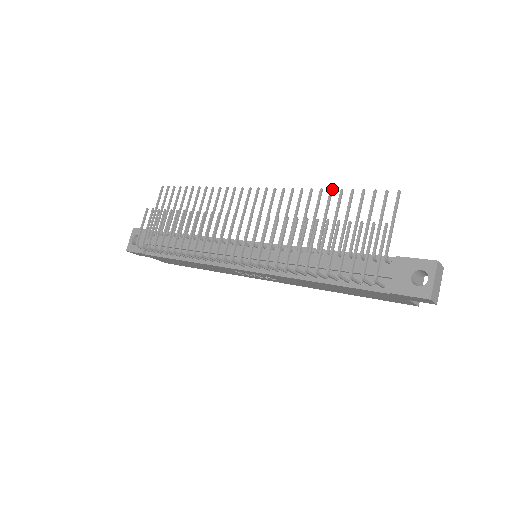
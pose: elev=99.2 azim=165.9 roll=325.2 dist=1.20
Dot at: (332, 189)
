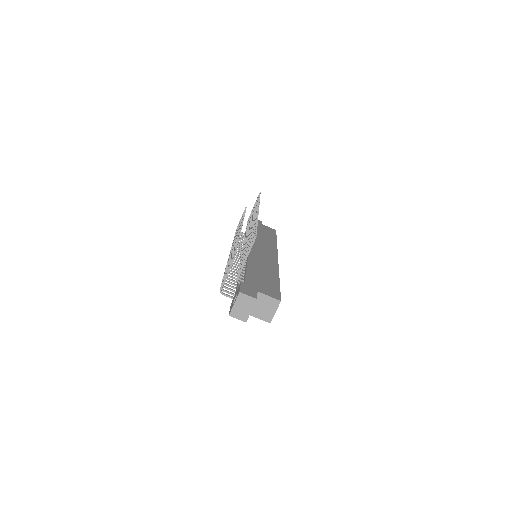
Dot at: (257, 223)
